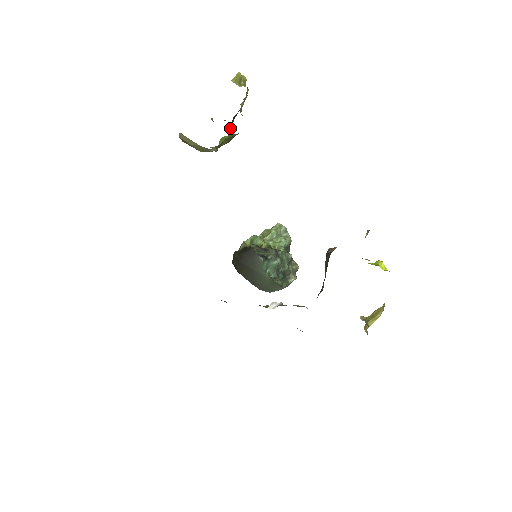
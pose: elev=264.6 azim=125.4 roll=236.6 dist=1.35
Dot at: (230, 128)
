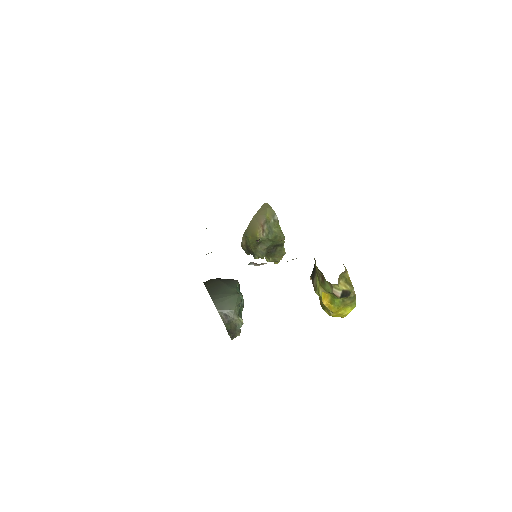
Dot at: (267, 249)
